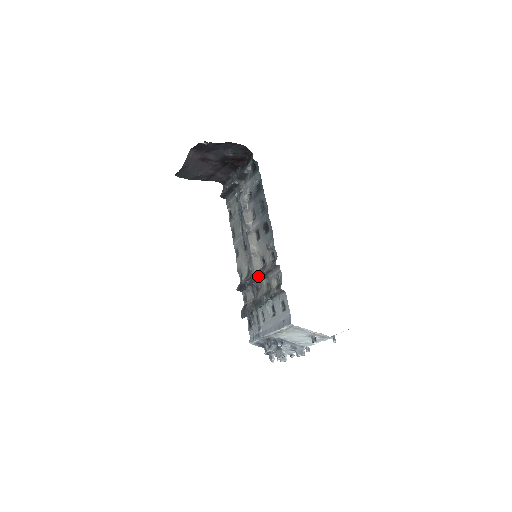
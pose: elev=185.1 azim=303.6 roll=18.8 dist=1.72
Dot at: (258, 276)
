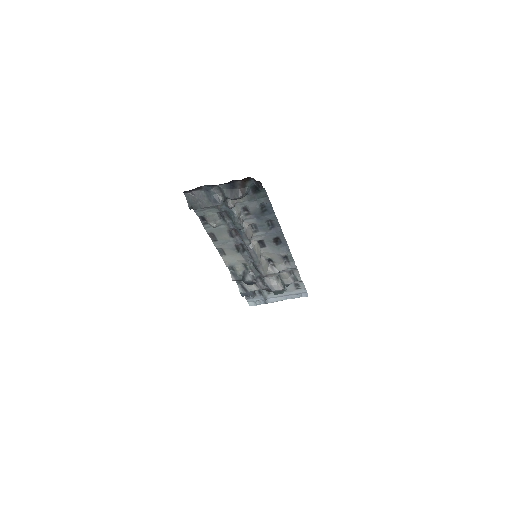
Dot at: (271, 275)
